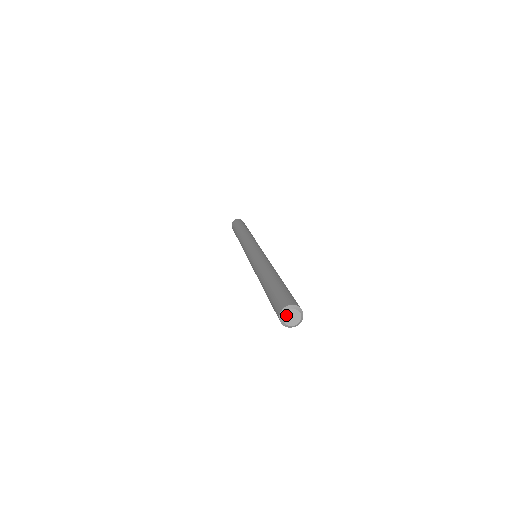
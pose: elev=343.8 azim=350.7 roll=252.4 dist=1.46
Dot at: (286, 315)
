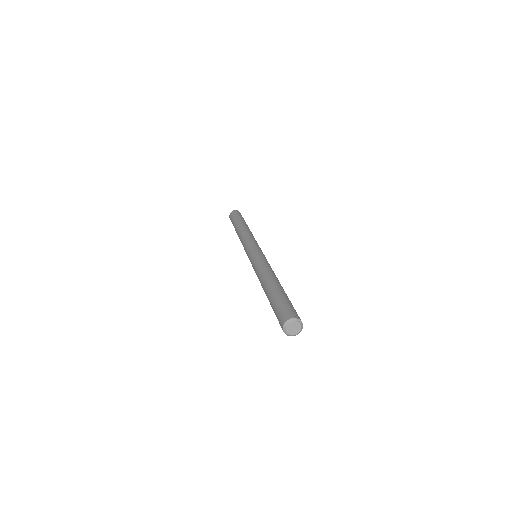
Dot at: (288, 327)
